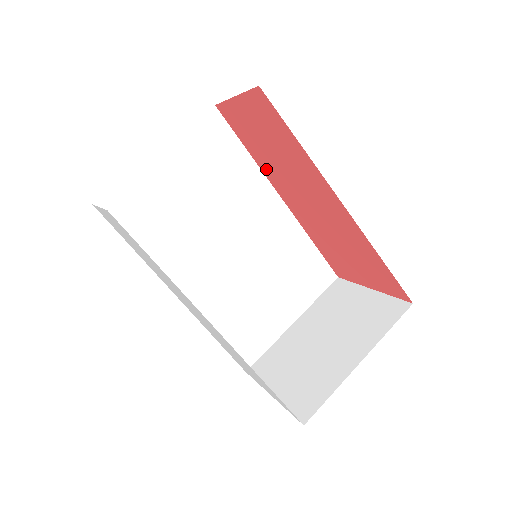
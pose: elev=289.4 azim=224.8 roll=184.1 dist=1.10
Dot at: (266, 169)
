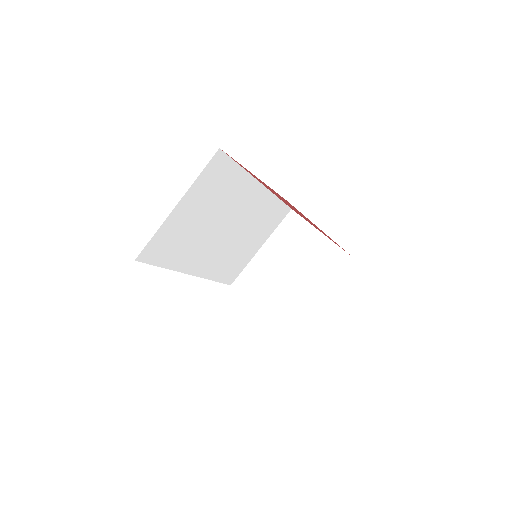
Dot at: occluded
